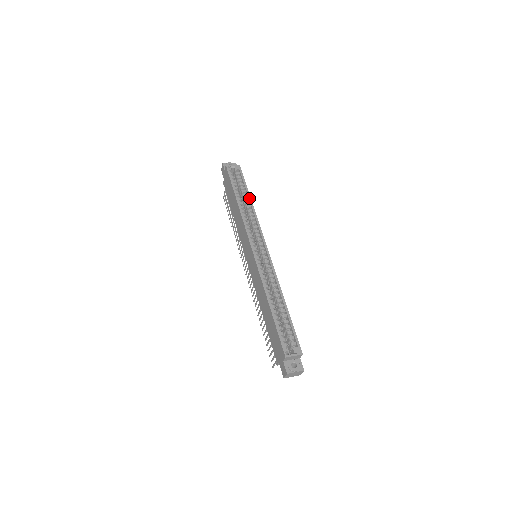
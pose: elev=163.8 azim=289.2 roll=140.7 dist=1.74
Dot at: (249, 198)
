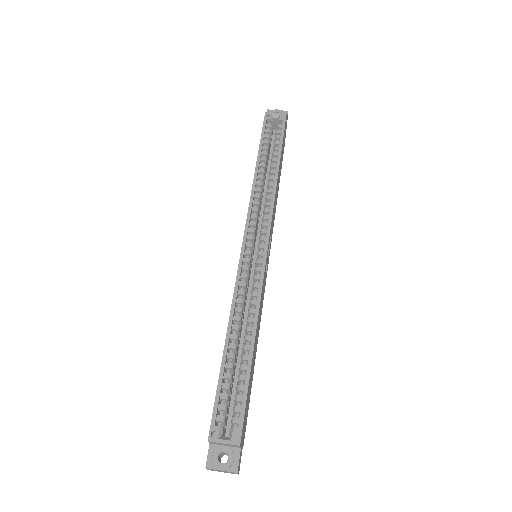
Dot at: (277, 165)
